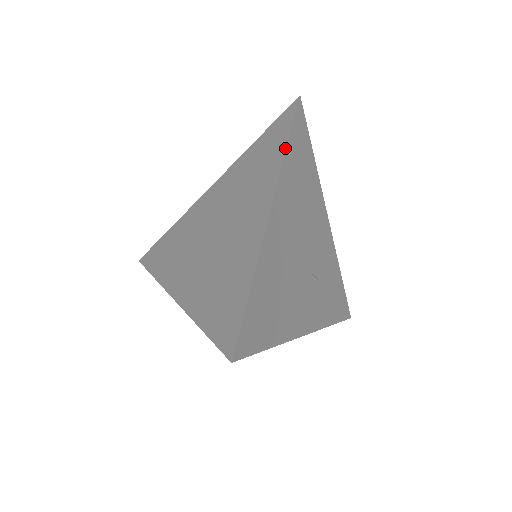
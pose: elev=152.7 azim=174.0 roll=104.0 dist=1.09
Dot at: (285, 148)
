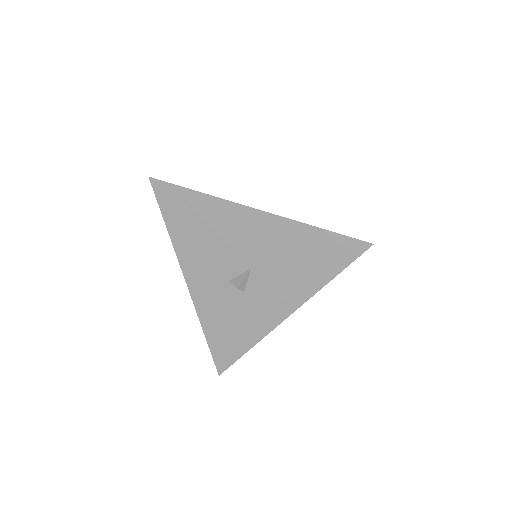
Dot at: occluded
